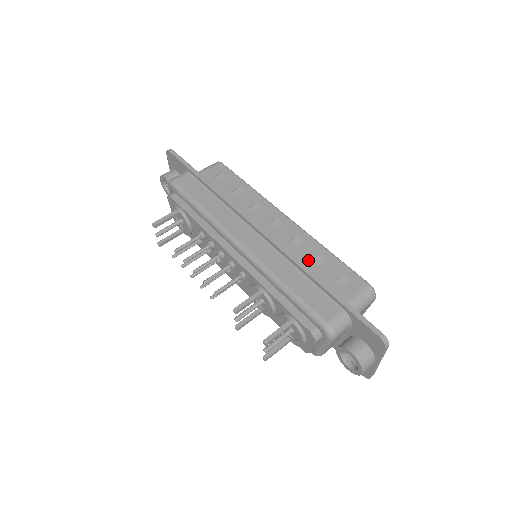
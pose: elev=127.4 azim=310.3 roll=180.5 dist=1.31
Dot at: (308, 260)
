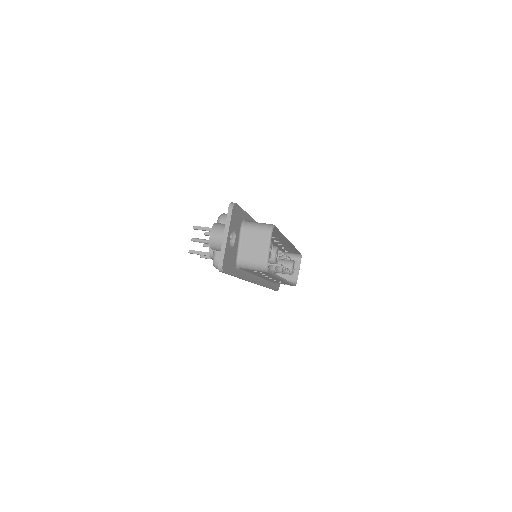
Dot at: occluded
